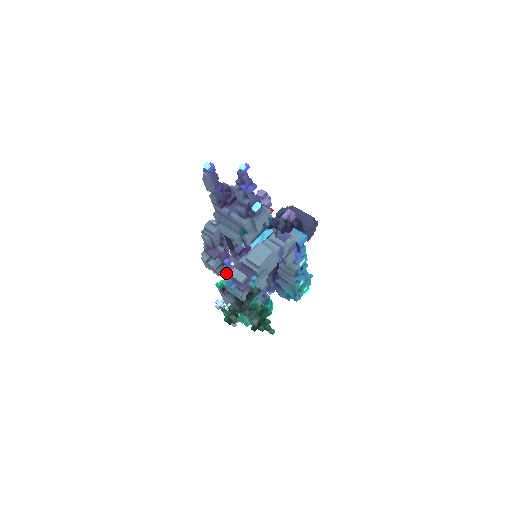
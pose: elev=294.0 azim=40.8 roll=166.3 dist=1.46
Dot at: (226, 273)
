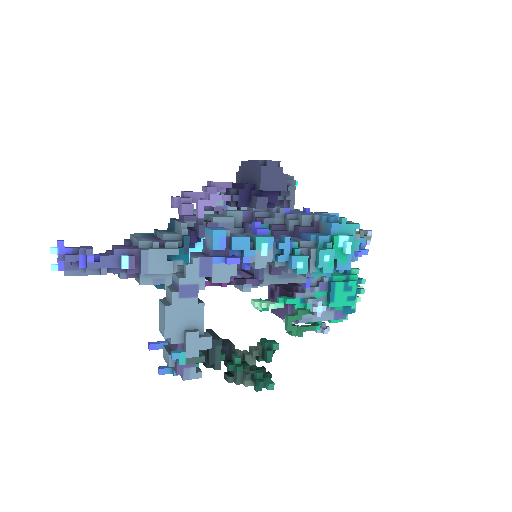
Dot at: occluded
